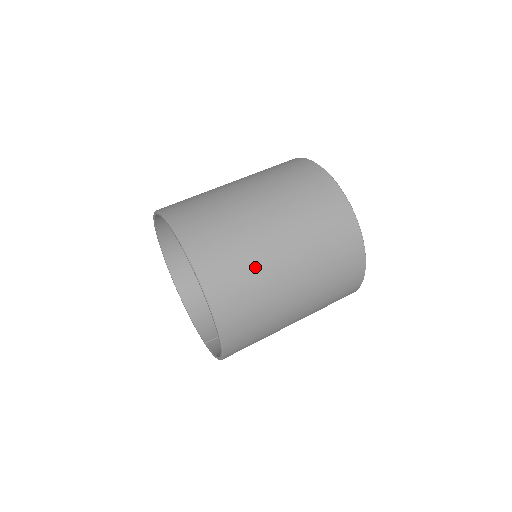
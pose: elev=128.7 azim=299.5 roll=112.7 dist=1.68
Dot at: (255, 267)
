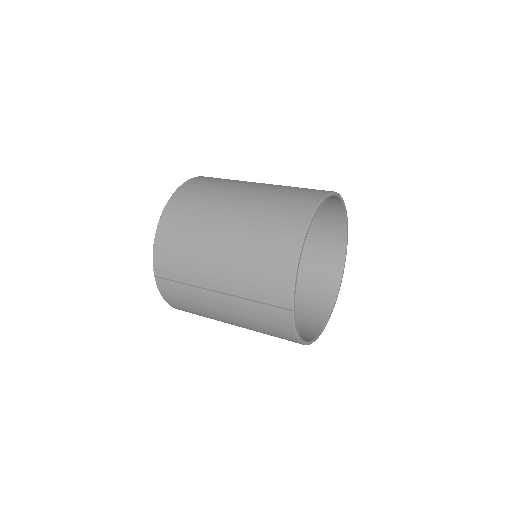
Dot at: occluded
